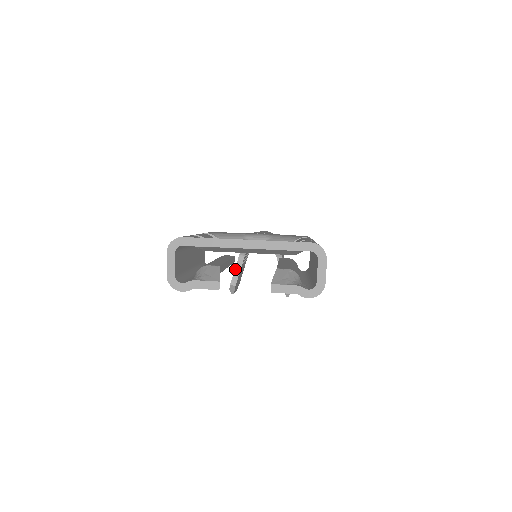
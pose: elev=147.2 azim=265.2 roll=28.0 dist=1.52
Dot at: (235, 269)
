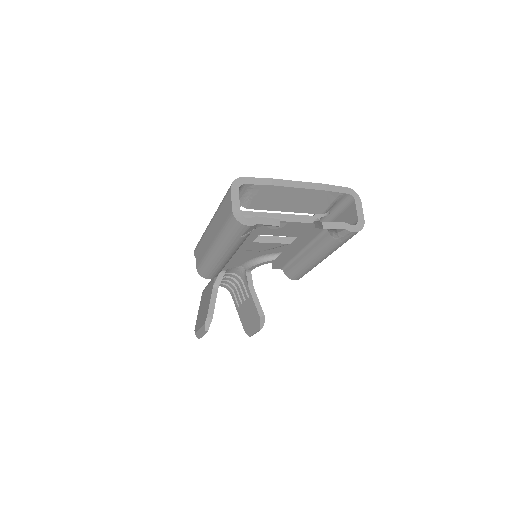
Dot at: (210, 301)
